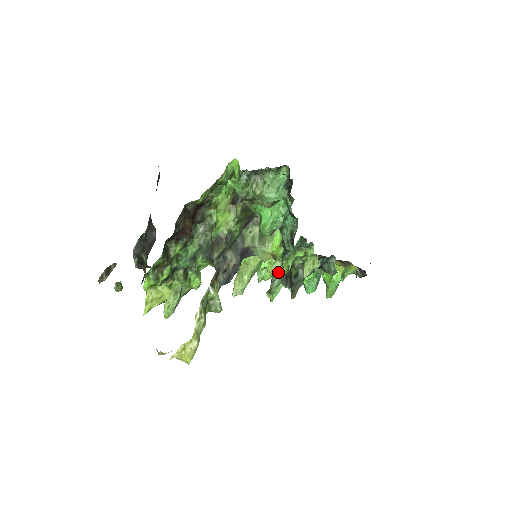
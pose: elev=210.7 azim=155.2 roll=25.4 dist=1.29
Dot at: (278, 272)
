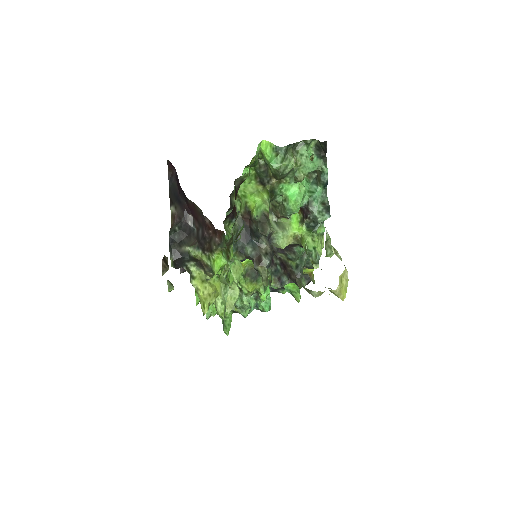
Dot at: (312, 246)
